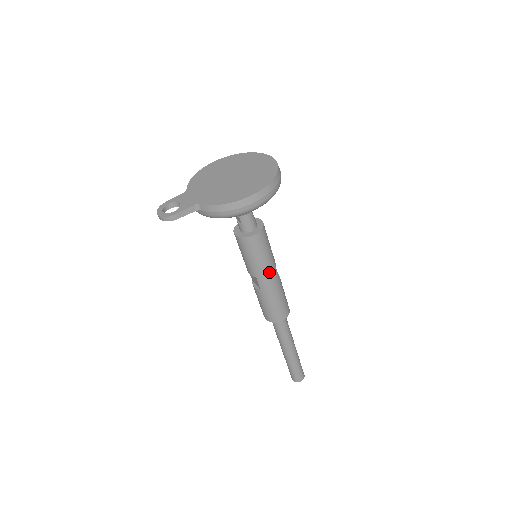
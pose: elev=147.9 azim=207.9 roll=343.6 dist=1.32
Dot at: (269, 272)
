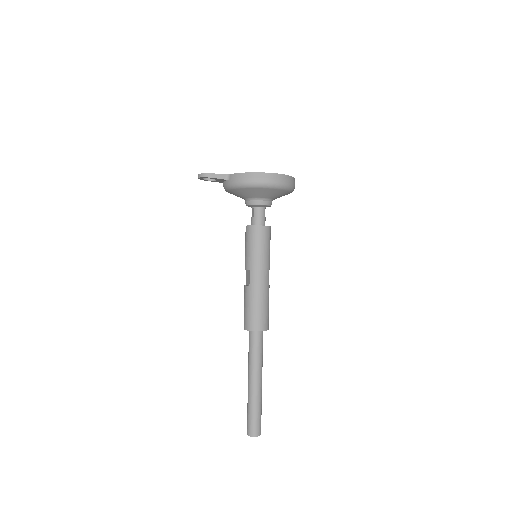
Dot at: (262, 269)
